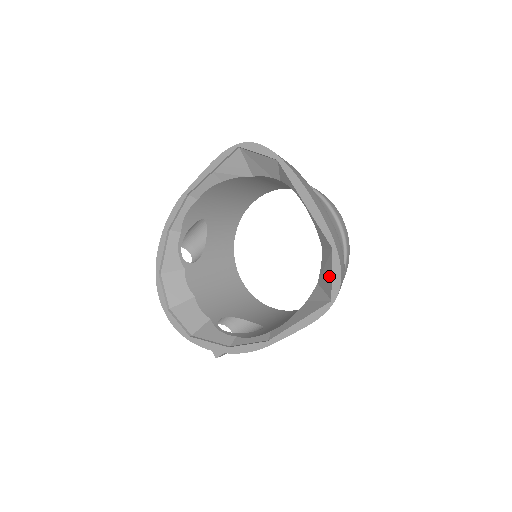
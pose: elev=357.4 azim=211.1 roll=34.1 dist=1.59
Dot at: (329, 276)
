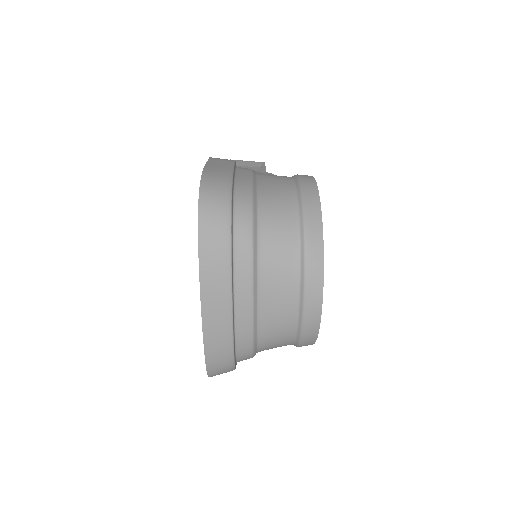
Dot at: occluded
